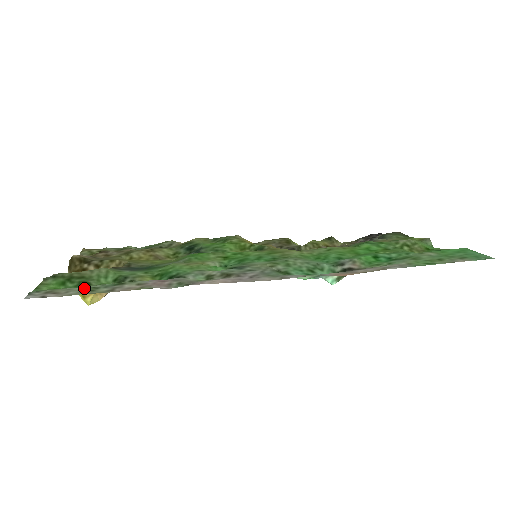
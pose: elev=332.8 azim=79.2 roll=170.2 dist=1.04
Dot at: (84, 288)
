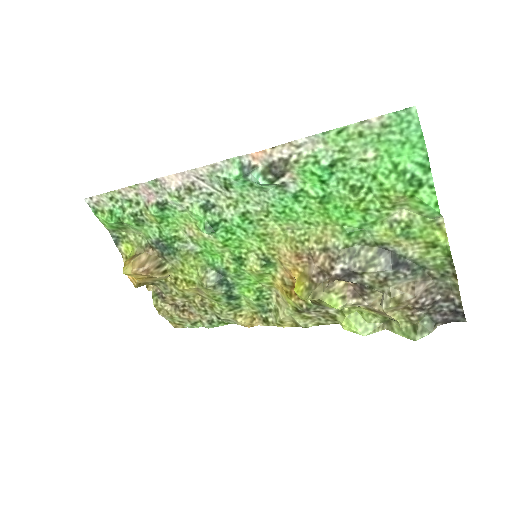
Dot at: (113, 203)
